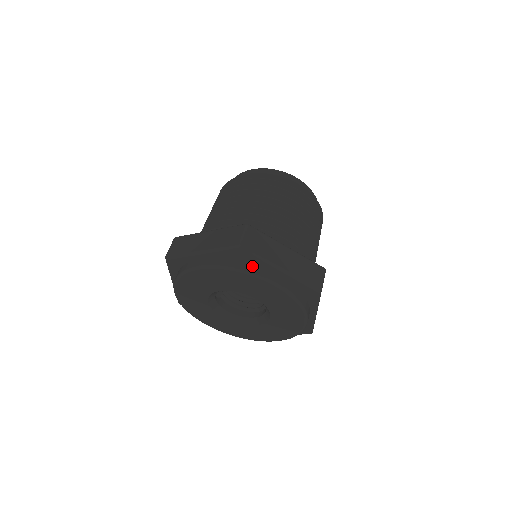
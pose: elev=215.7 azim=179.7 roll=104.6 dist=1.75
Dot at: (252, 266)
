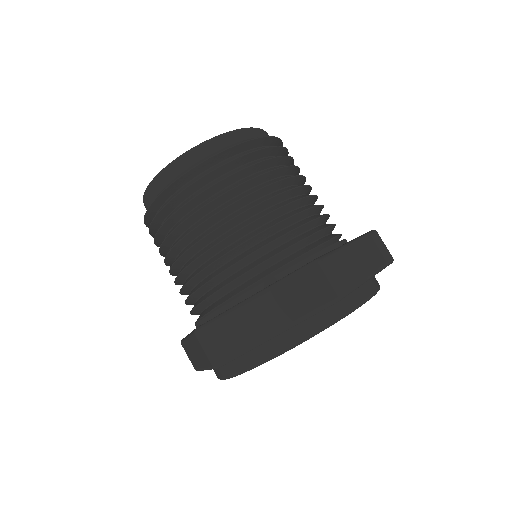
Dot at: (250, 356)
